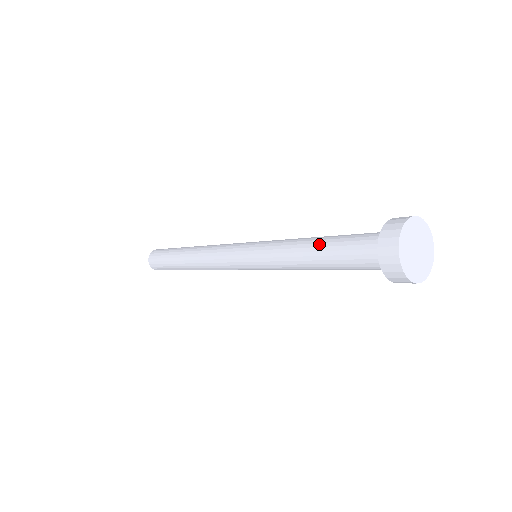
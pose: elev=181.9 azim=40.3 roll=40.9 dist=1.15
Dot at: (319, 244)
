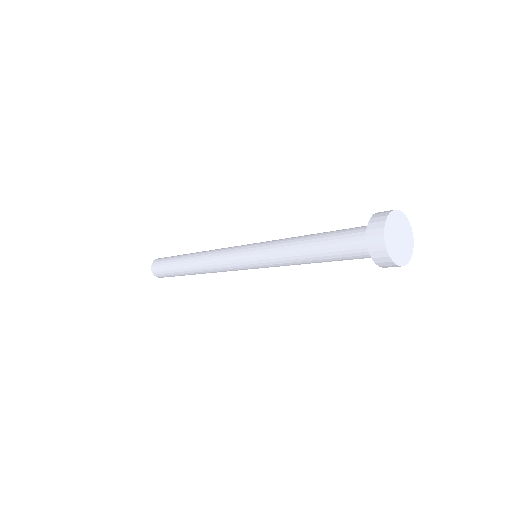
Dot at: (316, 237)
